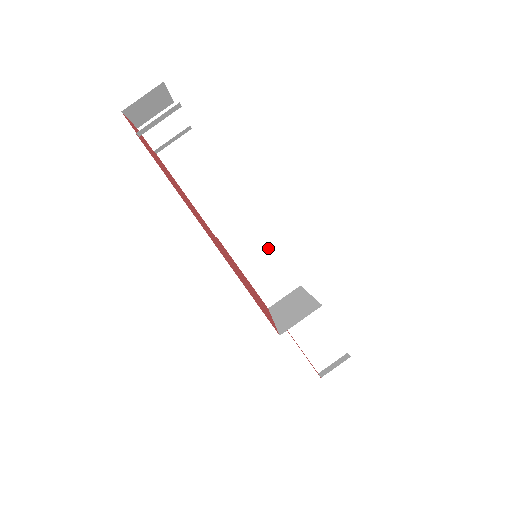
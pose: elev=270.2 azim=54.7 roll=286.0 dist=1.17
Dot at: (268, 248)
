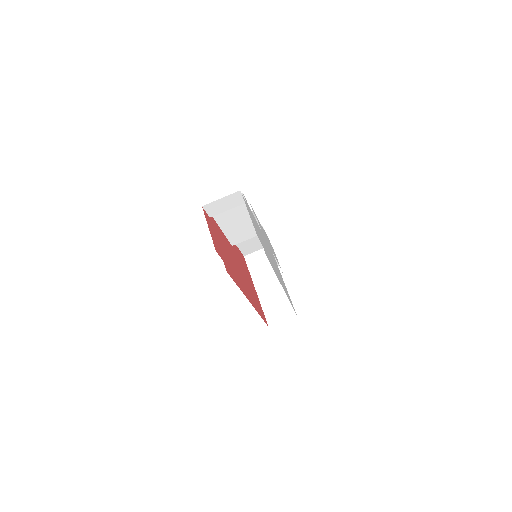
Dot at: occluded
